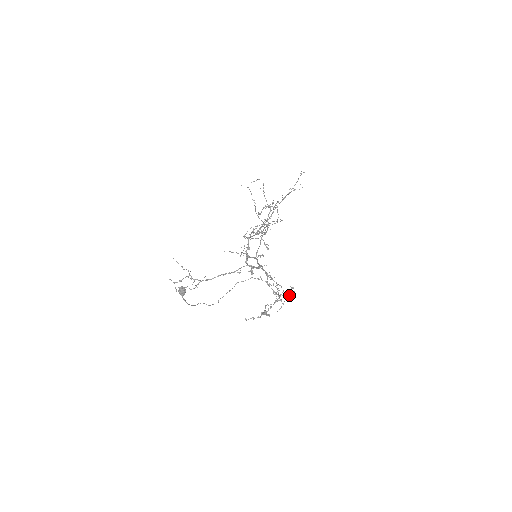
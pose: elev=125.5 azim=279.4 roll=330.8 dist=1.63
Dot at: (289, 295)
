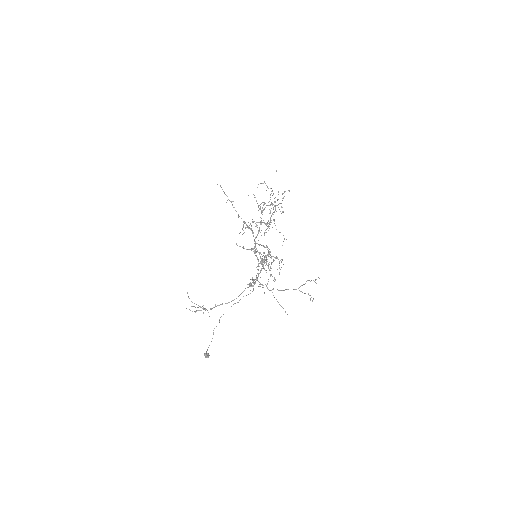
Dot at: occluded
